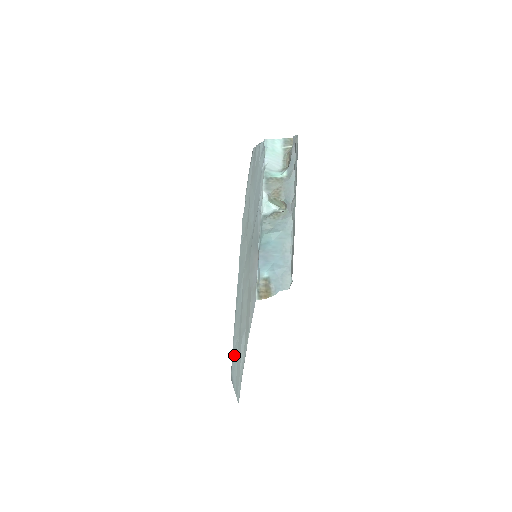
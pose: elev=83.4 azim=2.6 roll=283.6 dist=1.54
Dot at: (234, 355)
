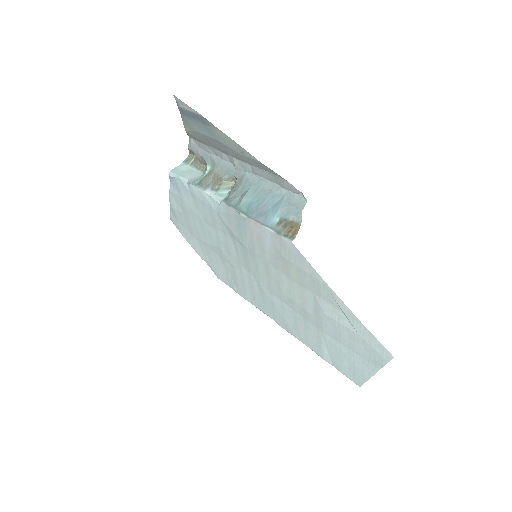
Dot at: (337, 359)
